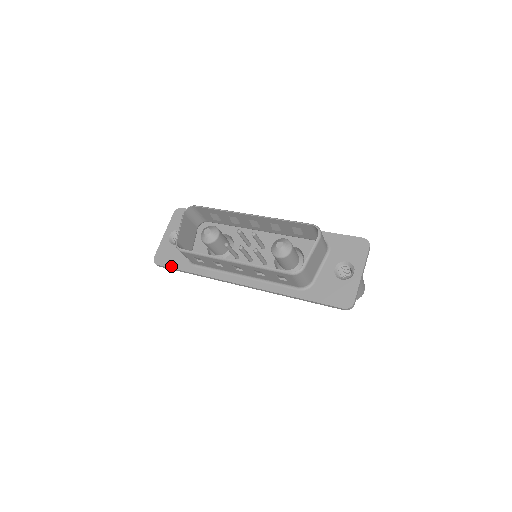
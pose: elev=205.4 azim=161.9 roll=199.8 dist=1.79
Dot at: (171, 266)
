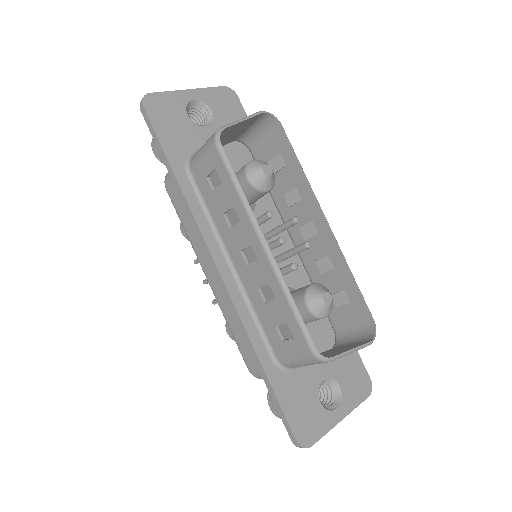
Dot at: (159, 133)
